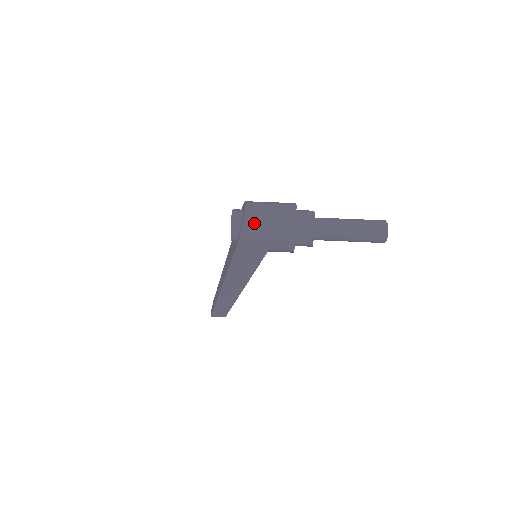
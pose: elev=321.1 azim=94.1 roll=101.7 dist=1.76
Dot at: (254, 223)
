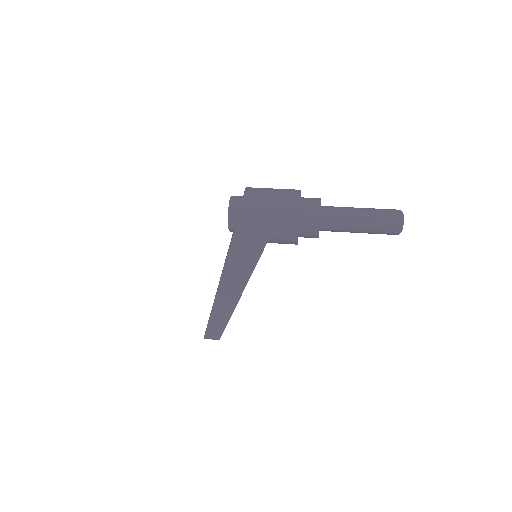
Dot at: (254, 204)
